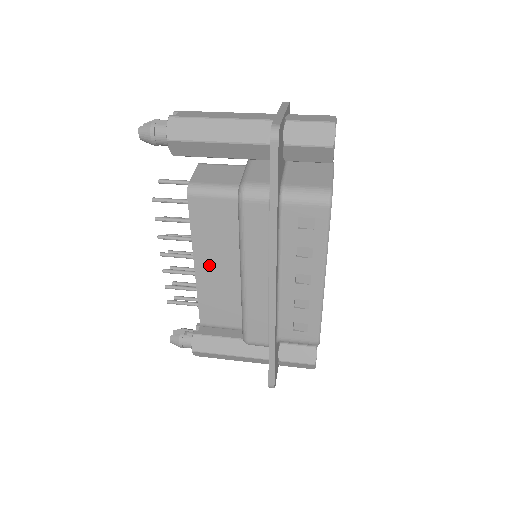
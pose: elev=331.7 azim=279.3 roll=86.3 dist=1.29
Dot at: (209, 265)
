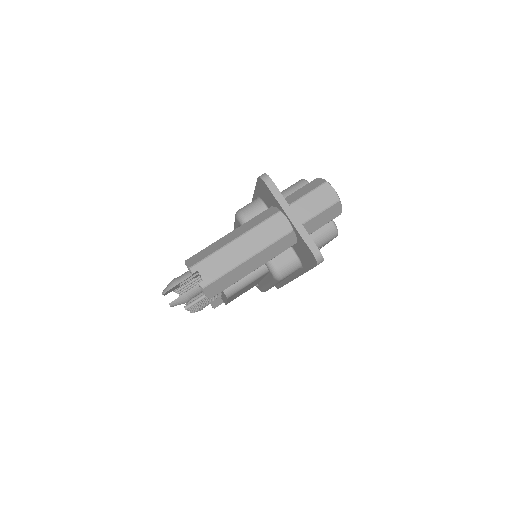
Dot at: occluded
